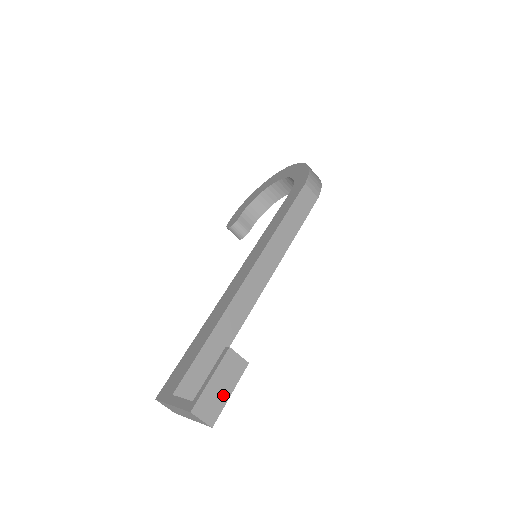
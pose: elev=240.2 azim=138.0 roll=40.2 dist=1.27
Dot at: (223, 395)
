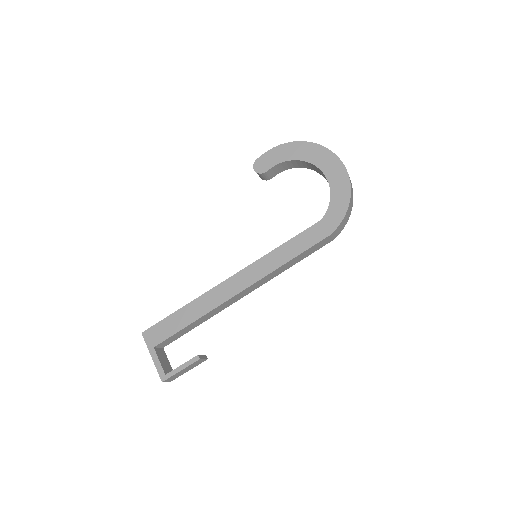
Dot at: (184, 372)
